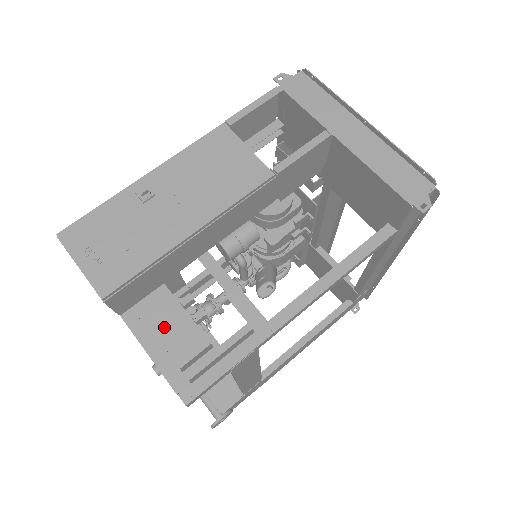
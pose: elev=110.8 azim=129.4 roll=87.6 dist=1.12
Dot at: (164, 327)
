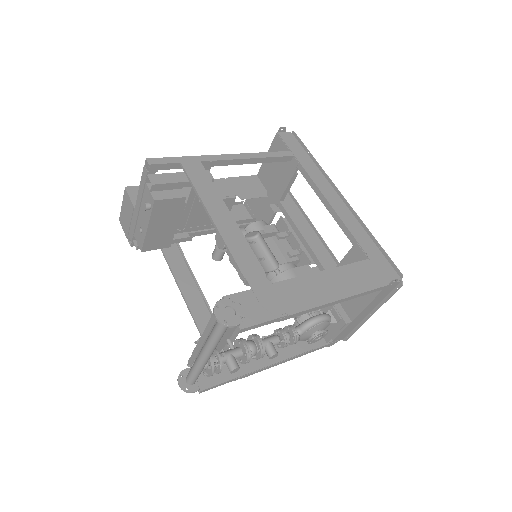
Dot at: occluded
